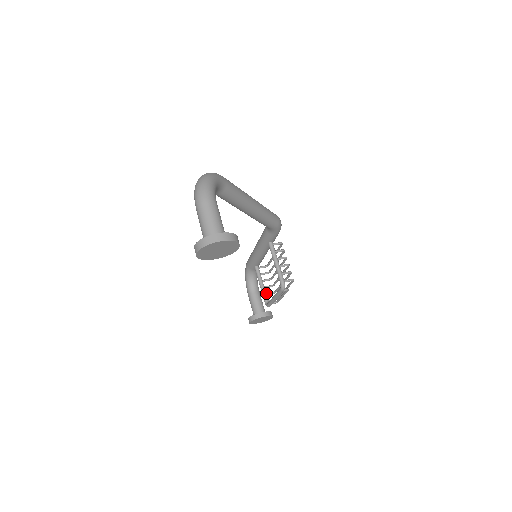
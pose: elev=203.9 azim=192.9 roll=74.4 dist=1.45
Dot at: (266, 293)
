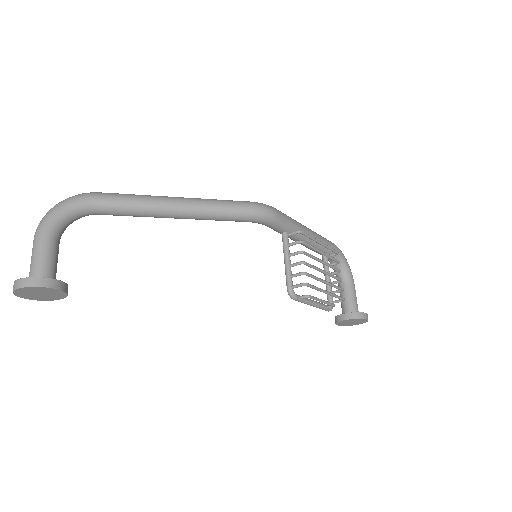
Dot at: (331, 291)
